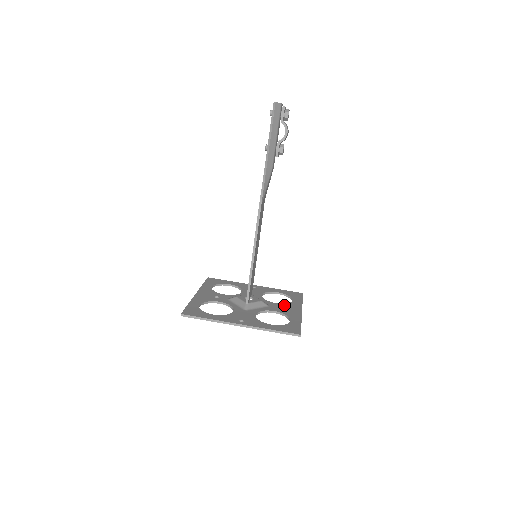
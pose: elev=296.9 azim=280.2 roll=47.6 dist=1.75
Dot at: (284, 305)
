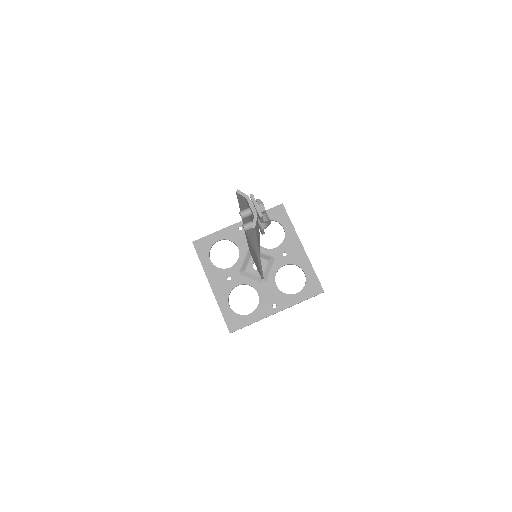
Dot at: (284, 247)
